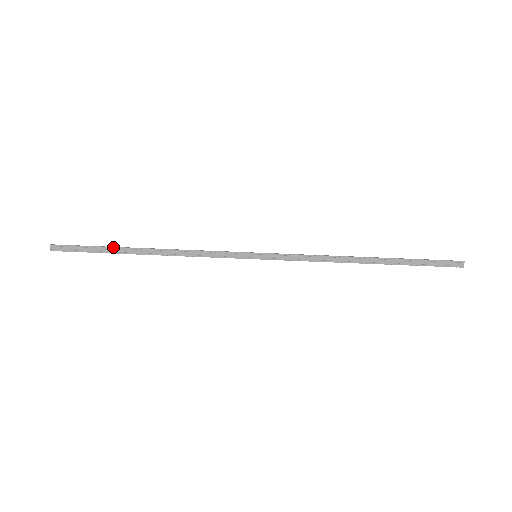
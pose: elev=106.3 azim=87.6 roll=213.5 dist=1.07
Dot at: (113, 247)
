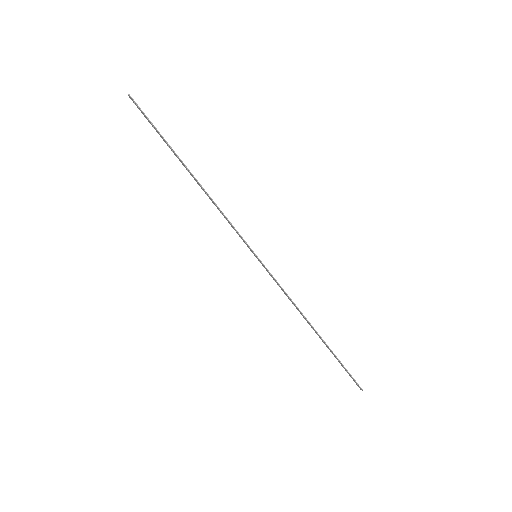
Dot at: (171, 147)
